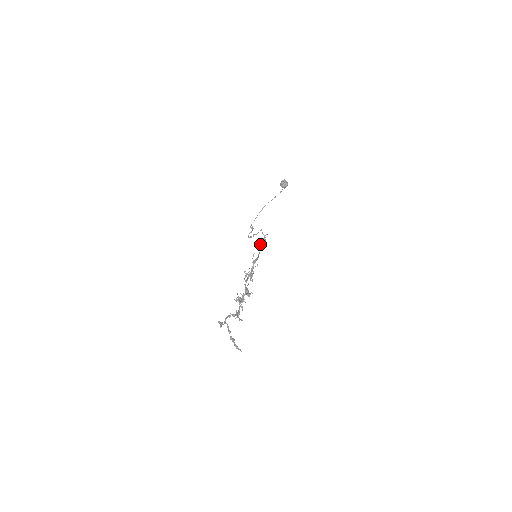
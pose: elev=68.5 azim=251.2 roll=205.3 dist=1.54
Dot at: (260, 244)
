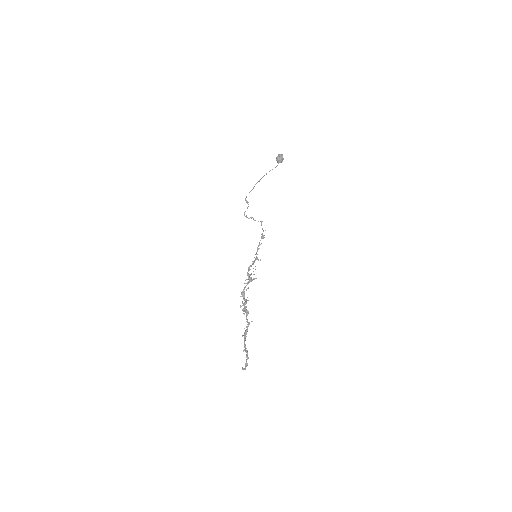
Dot at: (261, 243)
